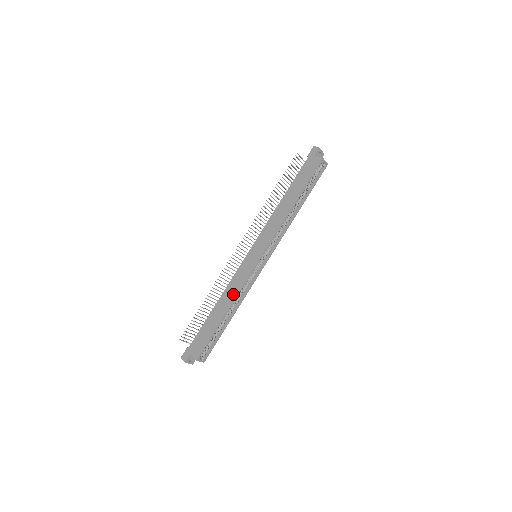
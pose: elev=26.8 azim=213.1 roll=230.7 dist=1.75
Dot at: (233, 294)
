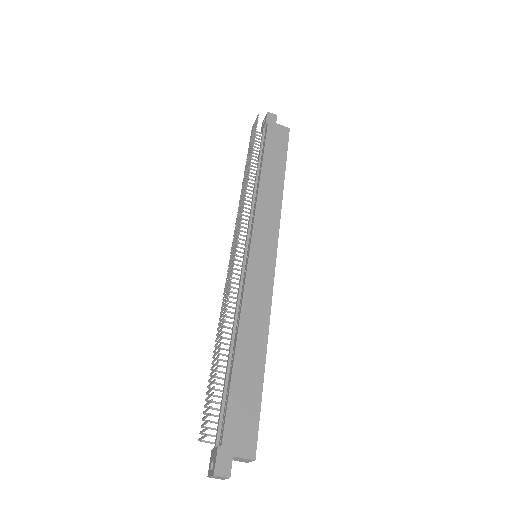
Dot at: (262, 319)
